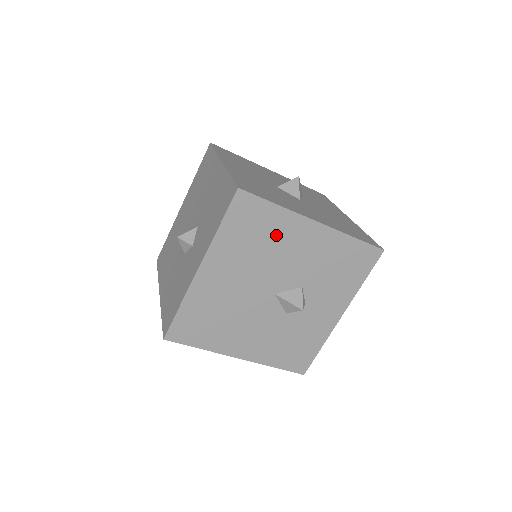
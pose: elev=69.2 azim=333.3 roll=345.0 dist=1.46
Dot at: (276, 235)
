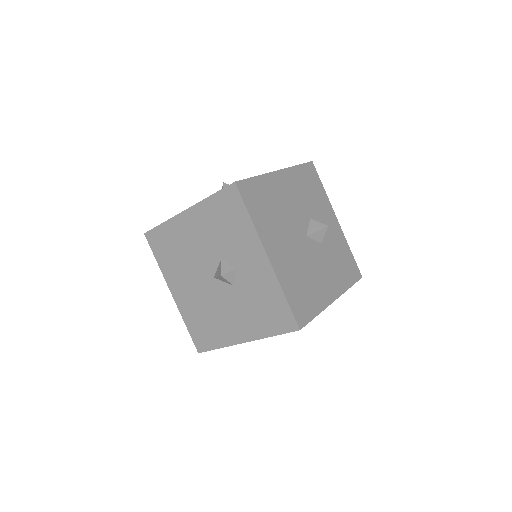
Dot at: (178, 240)
